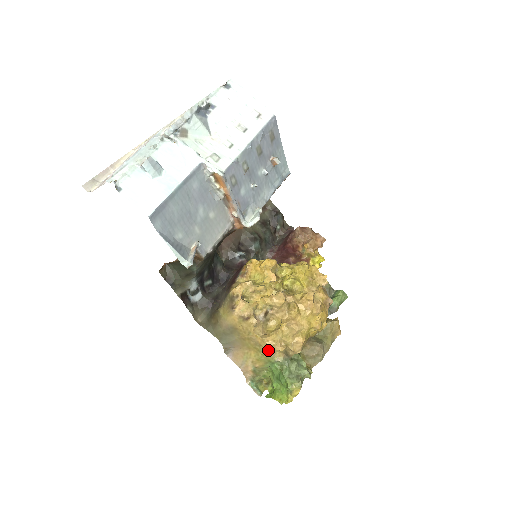
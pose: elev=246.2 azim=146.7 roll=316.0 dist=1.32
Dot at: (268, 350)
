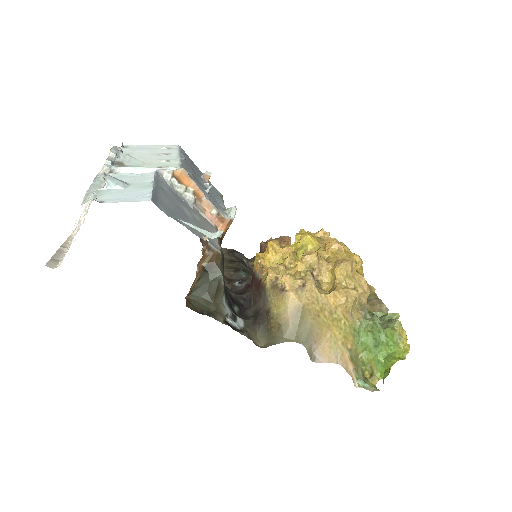
Dot at: (346, 308)
